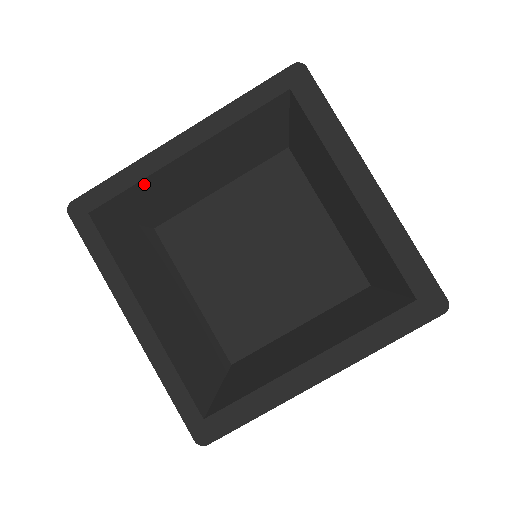
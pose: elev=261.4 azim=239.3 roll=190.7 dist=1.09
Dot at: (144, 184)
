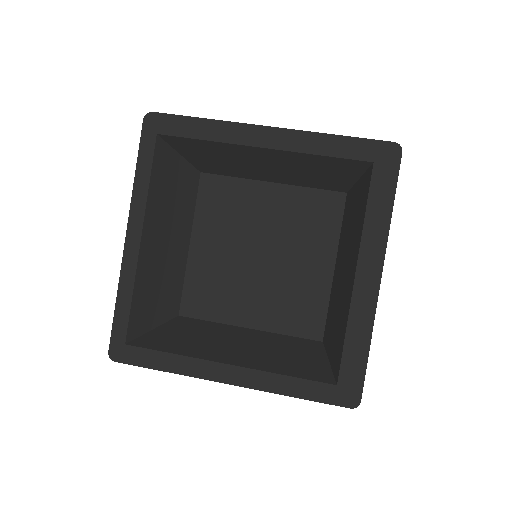
Dot at: (214, 144)
